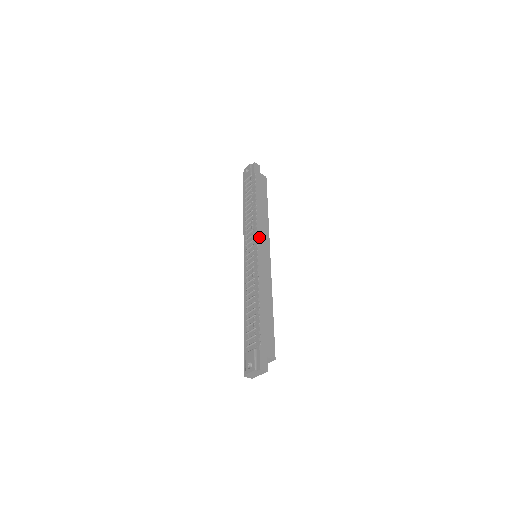
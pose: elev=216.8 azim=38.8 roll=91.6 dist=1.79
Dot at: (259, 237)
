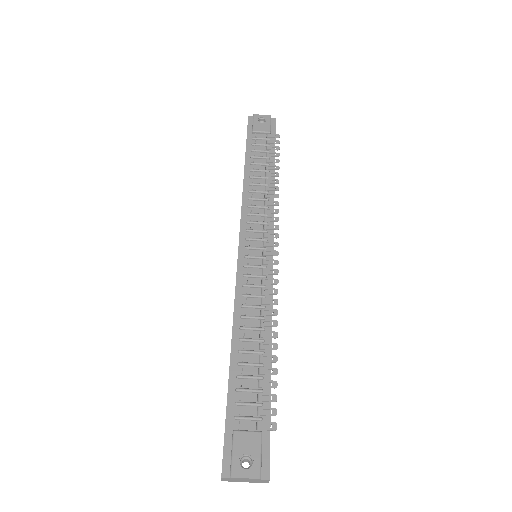
Dot at: (273, 232)
